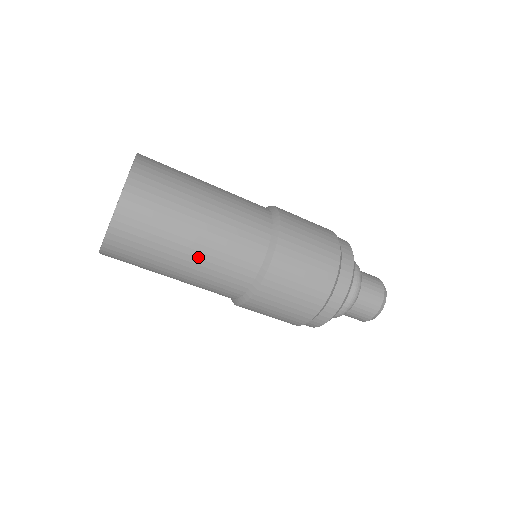
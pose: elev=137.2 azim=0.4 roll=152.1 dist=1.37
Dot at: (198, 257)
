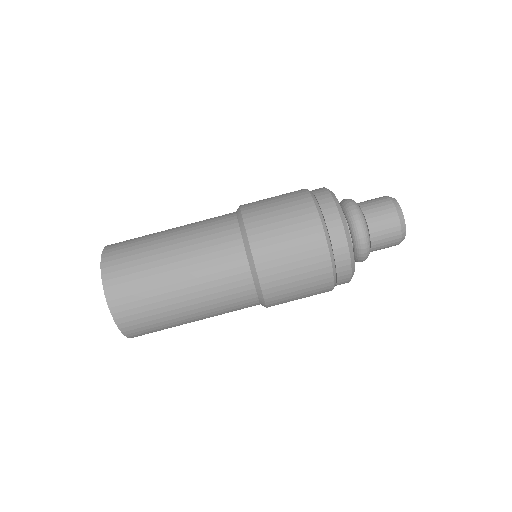
Dot at: (193, 292)
